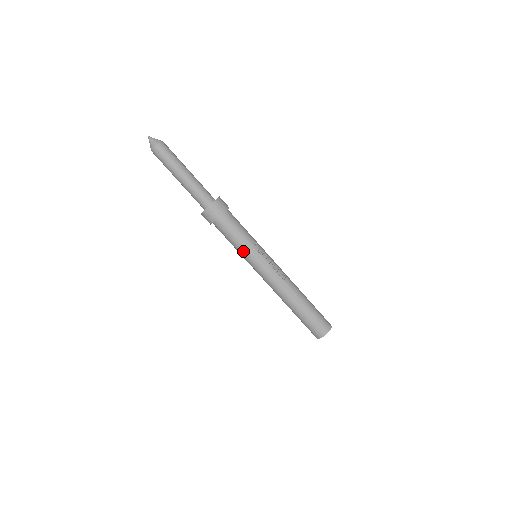
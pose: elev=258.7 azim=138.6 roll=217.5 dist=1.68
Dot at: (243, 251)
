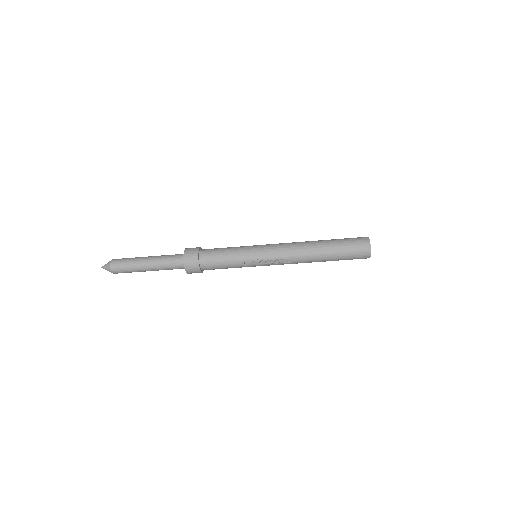
Dot at: occluded
